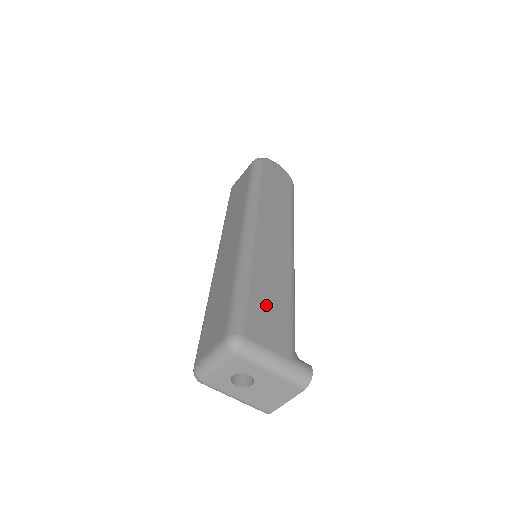
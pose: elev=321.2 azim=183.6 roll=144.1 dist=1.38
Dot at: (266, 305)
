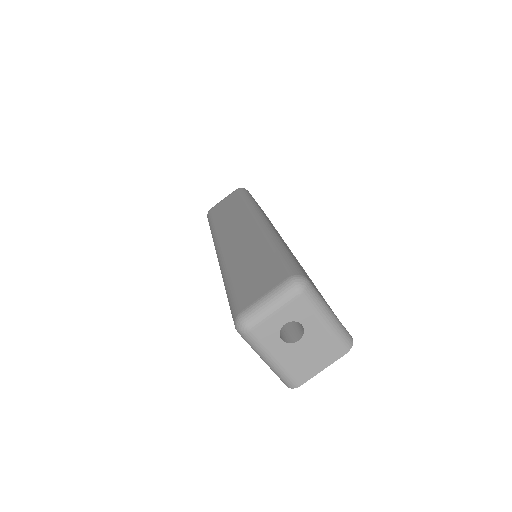
Dot at: occluded
